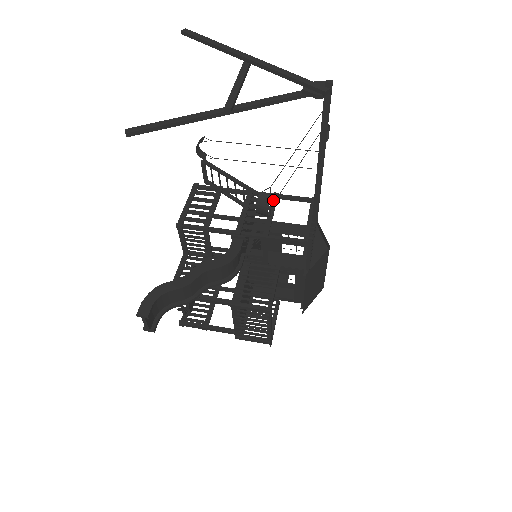
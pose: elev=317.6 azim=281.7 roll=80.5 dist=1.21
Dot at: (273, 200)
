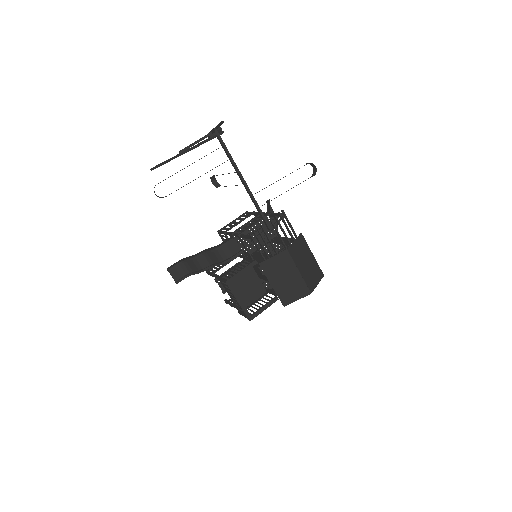
Dot at: occluded
